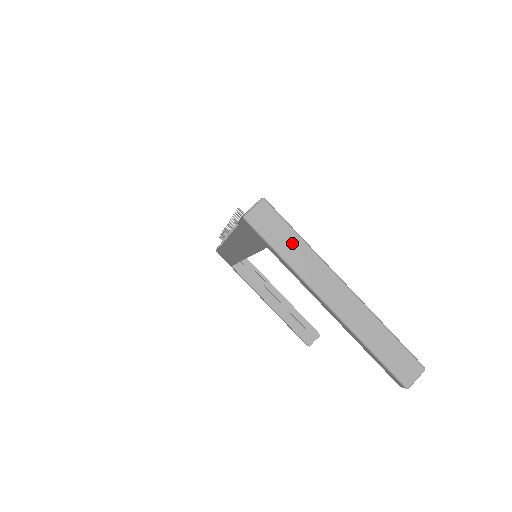
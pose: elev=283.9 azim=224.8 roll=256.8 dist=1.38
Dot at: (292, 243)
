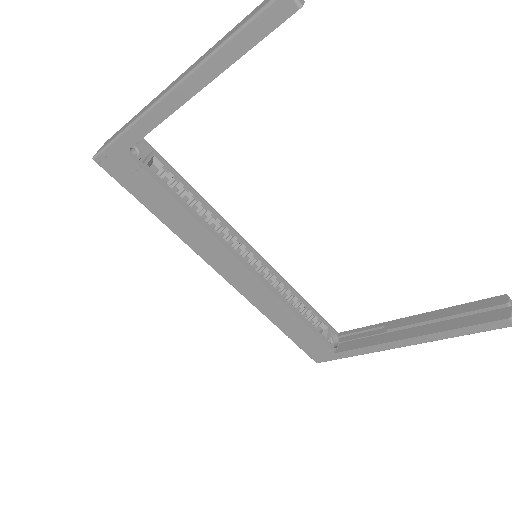
Dot at: occluded
